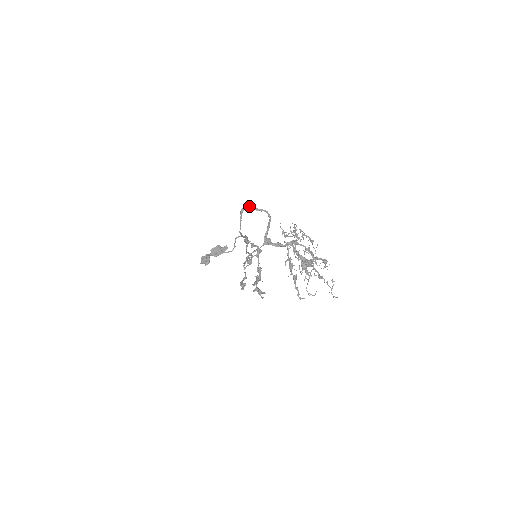
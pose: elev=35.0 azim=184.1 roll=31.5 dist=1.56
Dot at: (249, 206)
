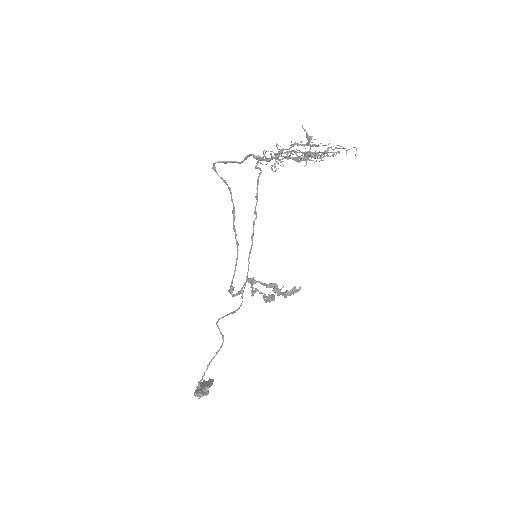
Dot at: (217, 162)
